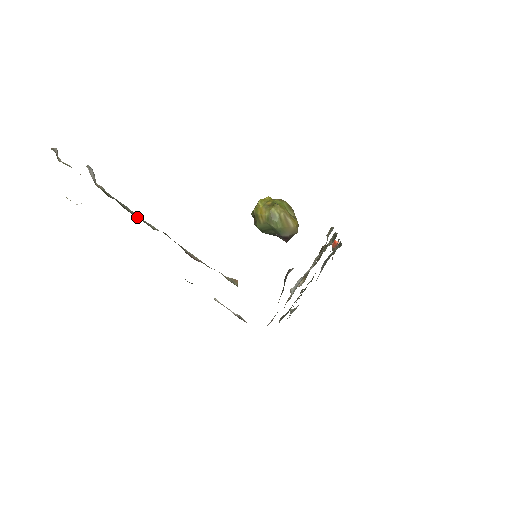
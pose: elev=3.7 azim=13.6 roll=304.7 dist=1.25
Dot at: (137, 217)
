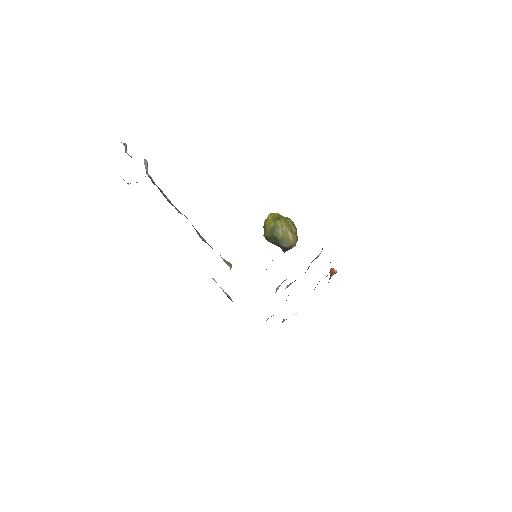
Dot at: (169, 202)
